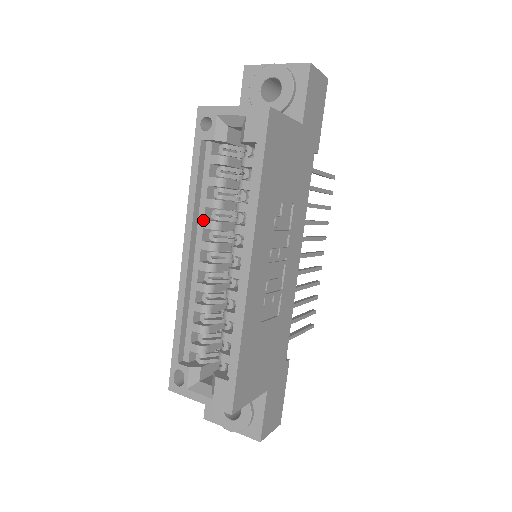
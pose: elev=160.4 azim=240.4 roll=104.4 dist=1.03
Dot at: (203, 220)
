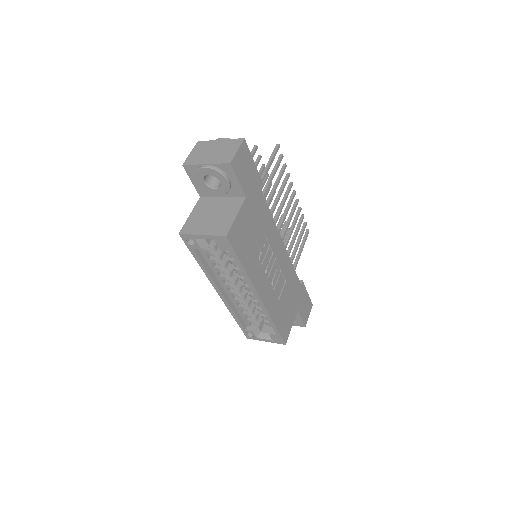
Dot at: (219, 277)
